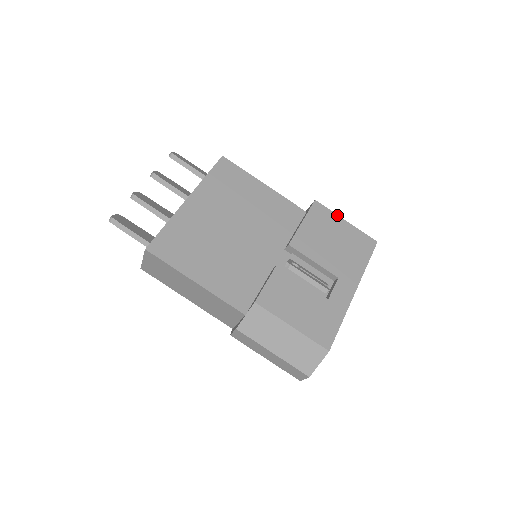
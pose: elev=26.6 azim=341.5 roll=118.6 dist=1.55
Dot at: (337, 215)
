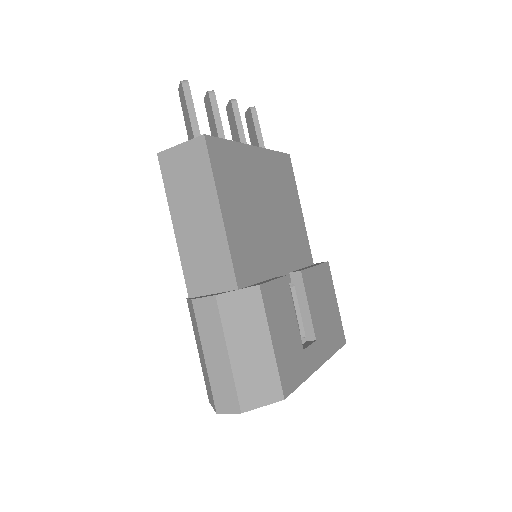
Dot at: occluded
